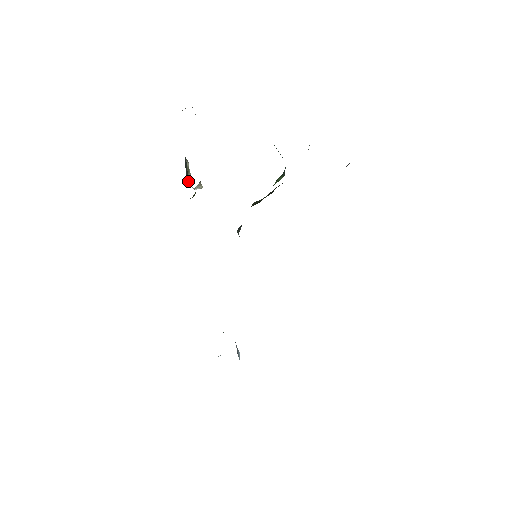
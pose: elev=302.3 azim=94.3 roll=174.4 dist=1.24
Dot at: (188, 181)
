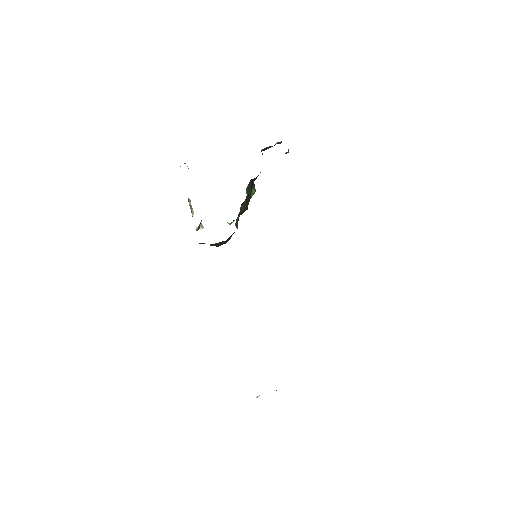
Dot at: occluded
